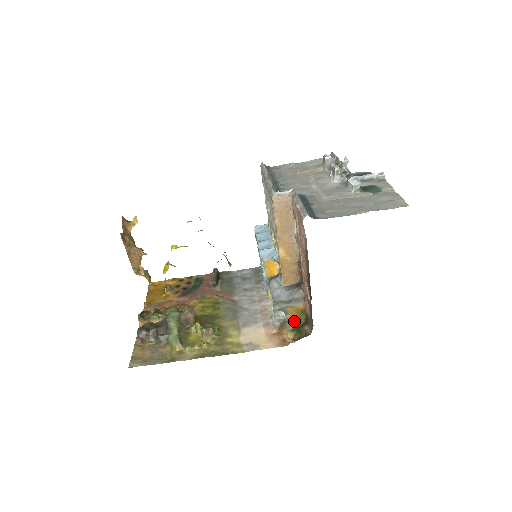
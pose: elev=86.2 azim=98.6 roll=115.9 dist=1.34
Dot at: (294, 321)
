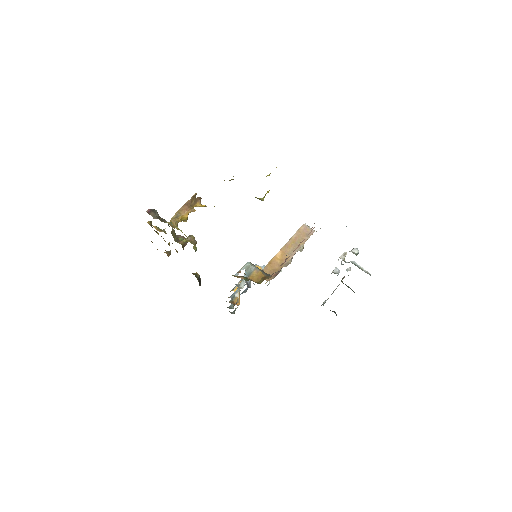
Dot at: (251, 280)
